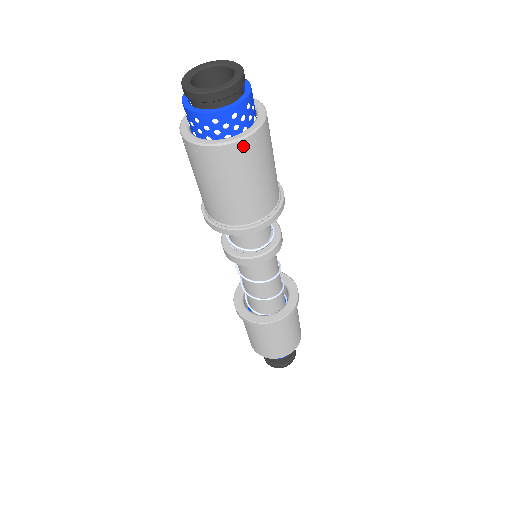
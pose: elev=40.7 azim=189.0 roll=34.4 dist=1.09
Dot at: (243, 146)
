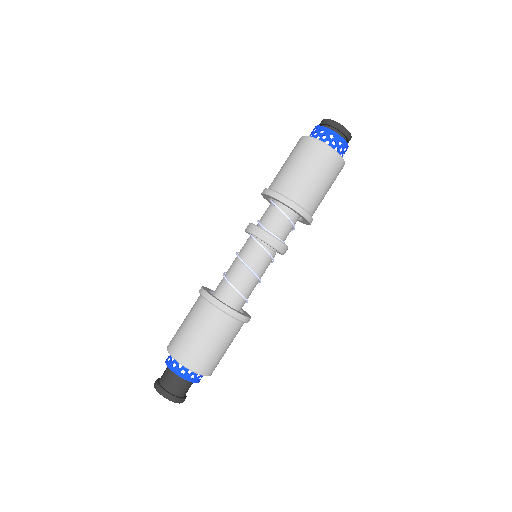
Dot at: (323, 148)
